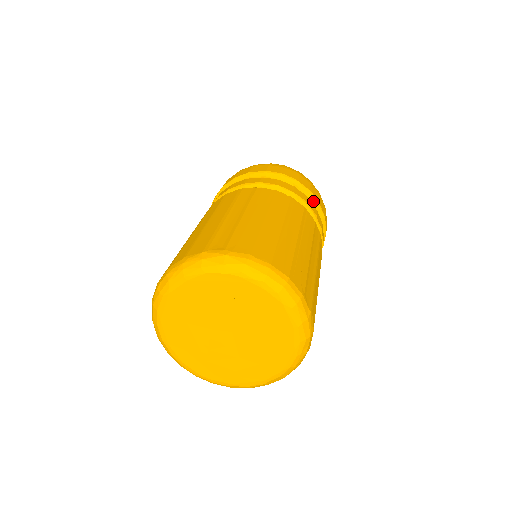
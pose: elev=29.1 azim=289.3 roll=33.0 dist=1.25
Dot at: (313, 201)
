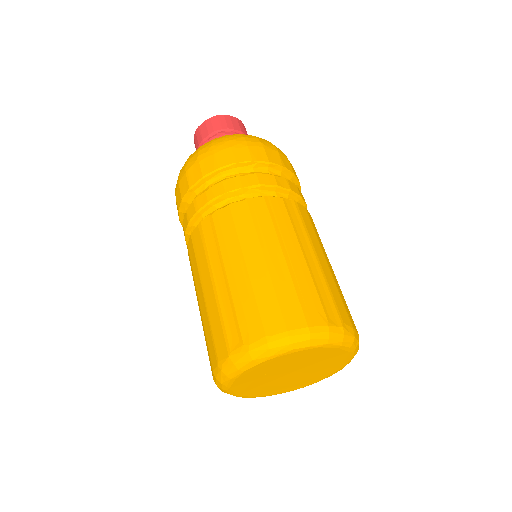
Dot at: (263, 166)
